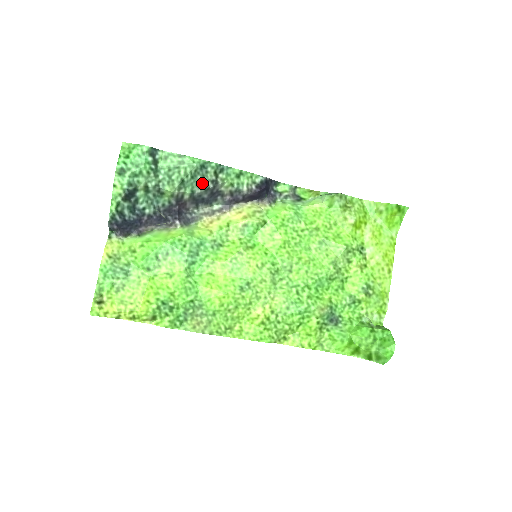
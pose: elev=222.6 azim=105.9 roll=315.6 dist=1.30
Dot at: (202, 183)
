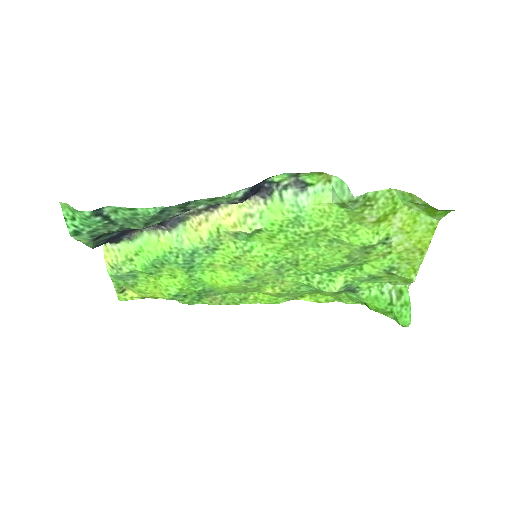
Dot at: (170, 217)
